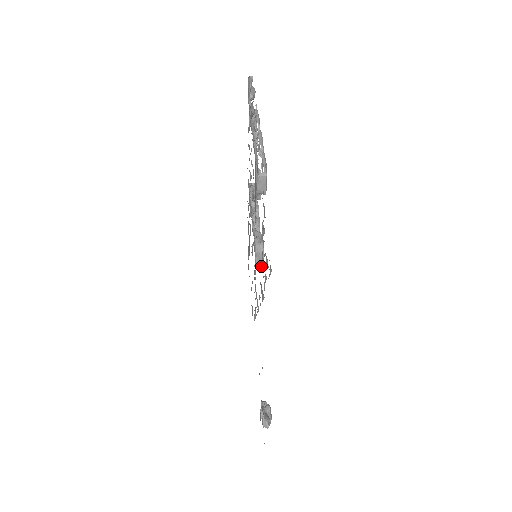
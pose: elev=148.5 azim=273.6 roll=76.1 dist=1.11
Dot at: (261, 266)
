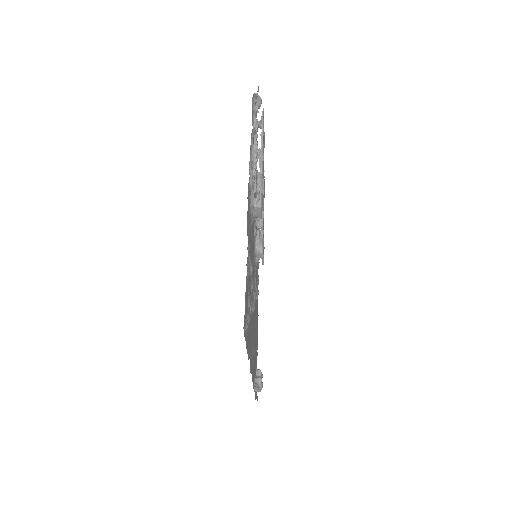
Dot at: occluded
